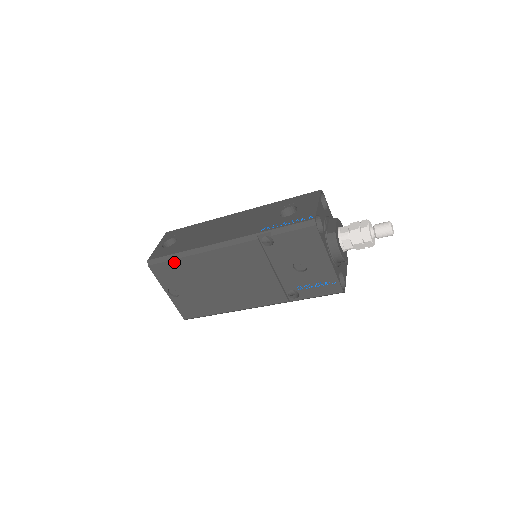
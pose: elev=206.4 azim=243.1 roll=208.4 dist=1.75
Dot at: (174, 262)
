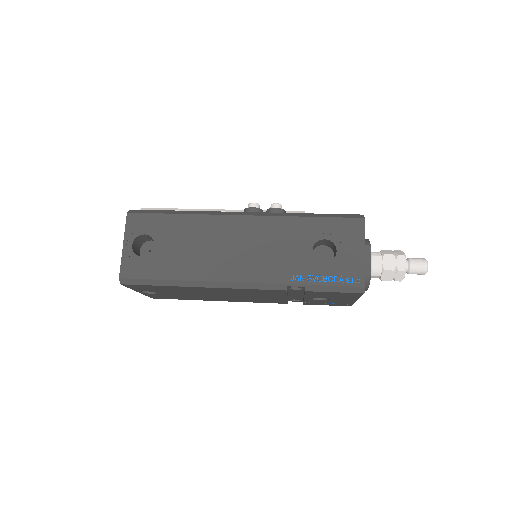
Dot at: (161, 286)
